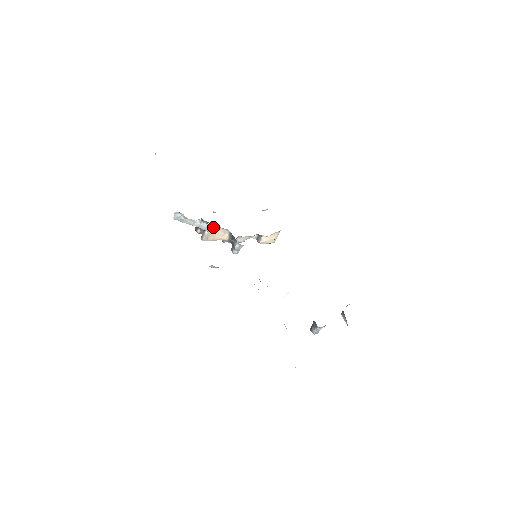
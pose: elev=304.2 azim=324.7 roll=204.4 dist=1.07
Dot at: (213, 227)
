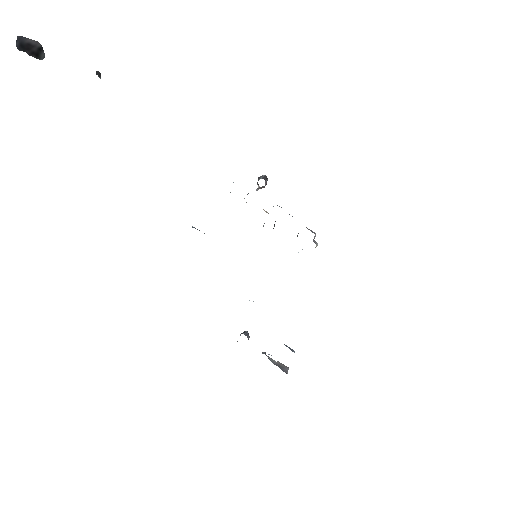
Dot at: occluded
